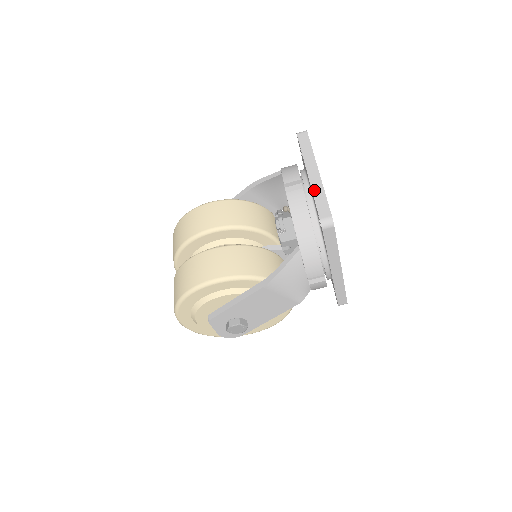
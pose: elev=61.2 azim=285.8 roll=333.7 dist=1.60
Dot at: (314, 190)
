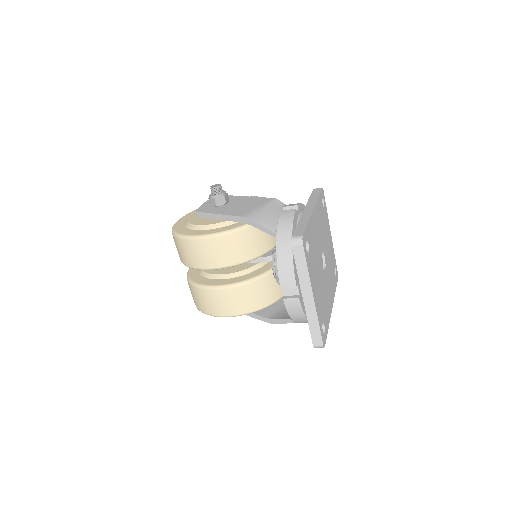
Dot at: (309, 318)
